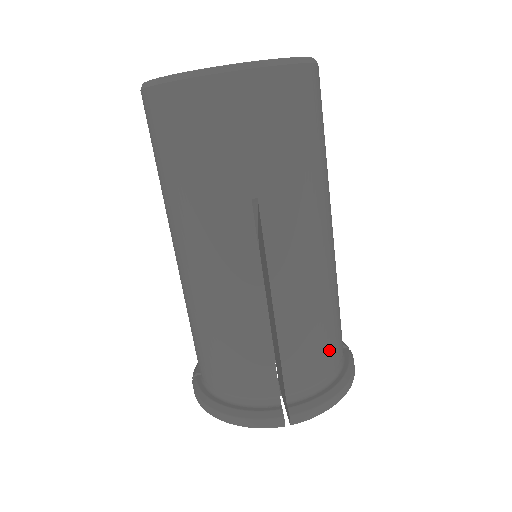
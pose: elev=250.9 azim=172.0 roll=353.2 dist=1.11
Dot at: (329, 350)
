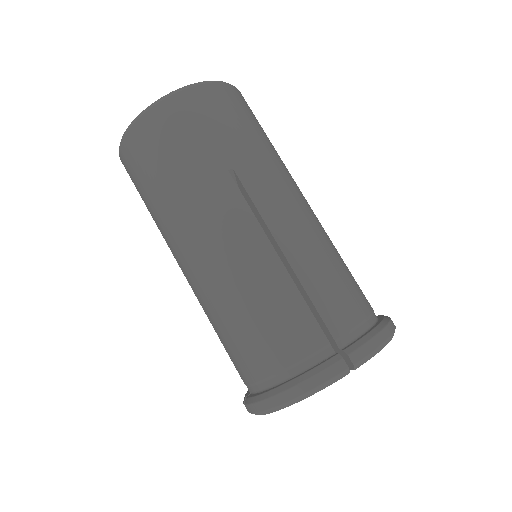
Dot at: (355, 293)
